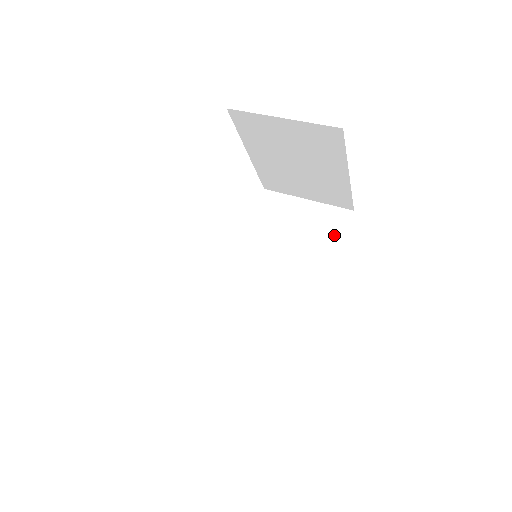
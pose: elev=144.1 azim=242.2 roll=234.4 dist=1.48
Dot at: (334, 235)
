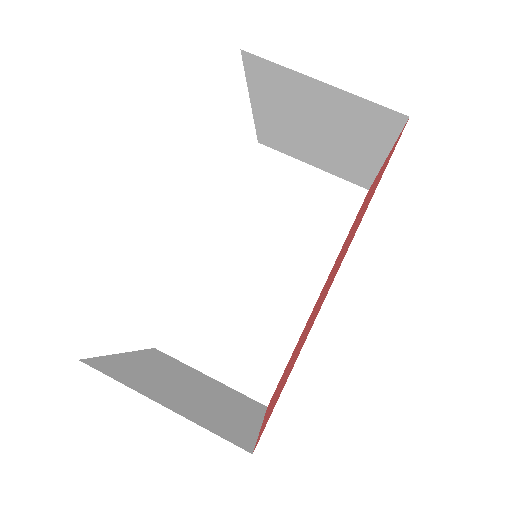
Dot at: (342, 219)
